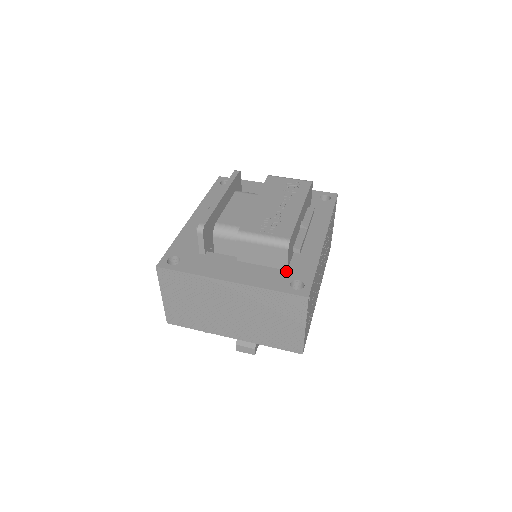
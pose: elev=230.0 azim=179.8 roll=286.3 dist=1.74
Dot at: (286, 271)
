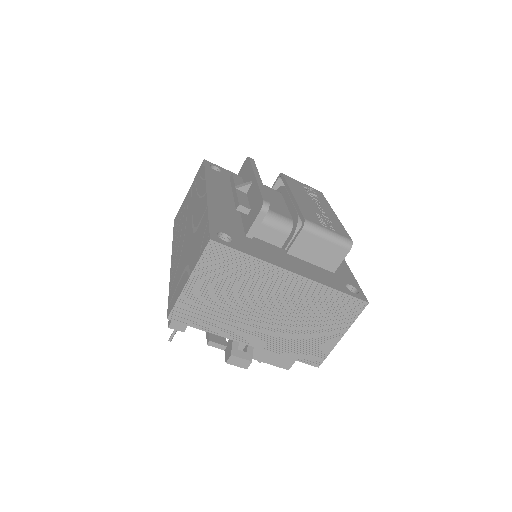
Dot at: (334, 273)
